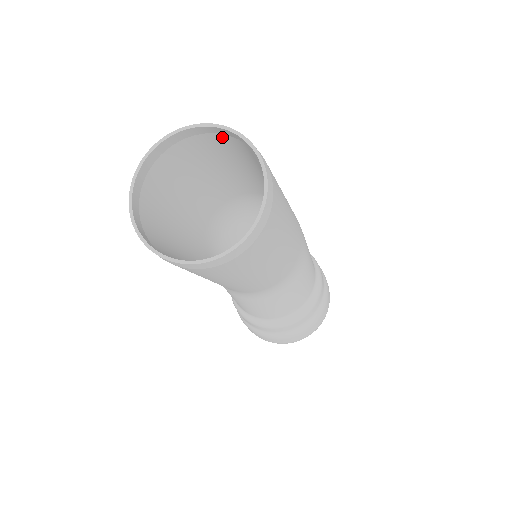
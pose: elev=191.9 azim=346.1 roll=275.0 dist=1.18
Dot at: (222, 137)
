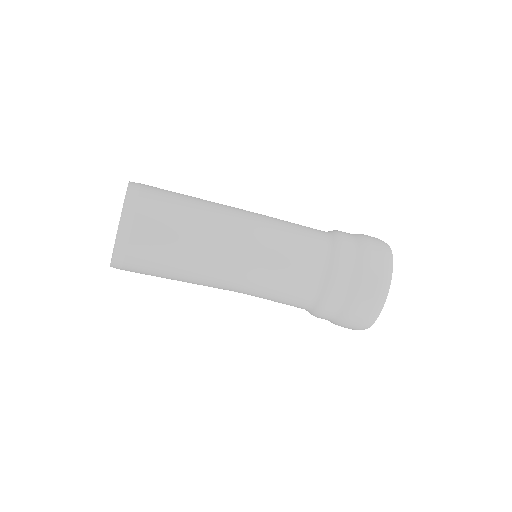
Dot at: occluded
